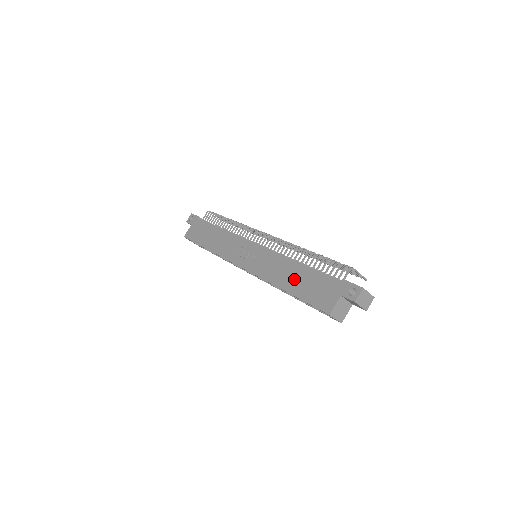
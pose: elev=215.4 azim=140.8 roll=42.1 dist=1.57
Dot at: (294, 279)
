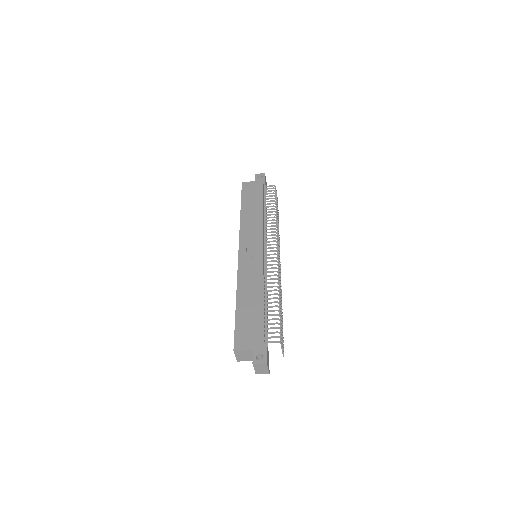
Dot at: (249, 303)
